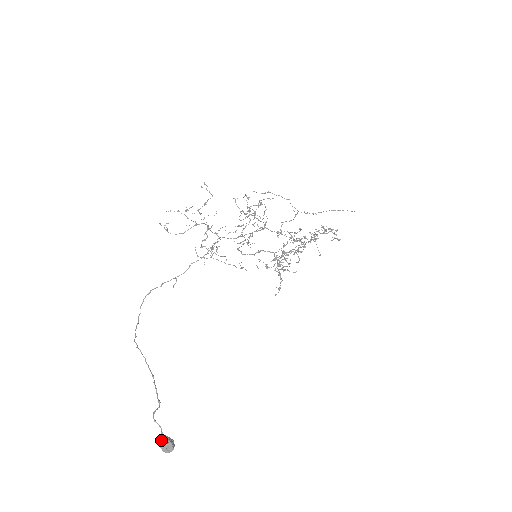
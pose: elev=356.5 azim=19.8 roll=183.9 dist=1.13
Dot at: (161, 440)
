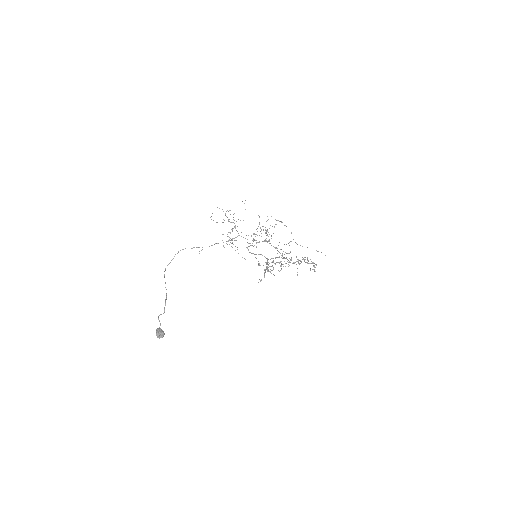
Dot at: (158, 330)
